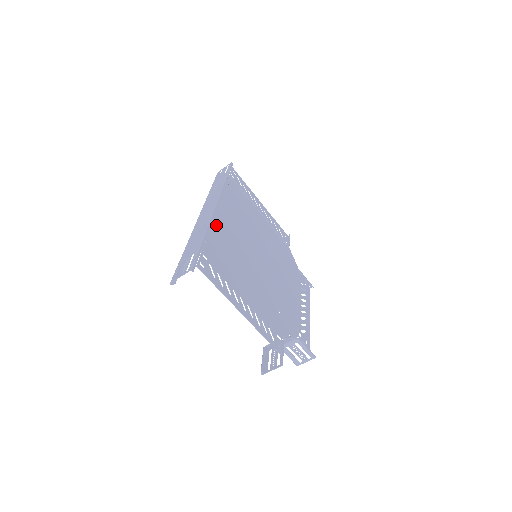
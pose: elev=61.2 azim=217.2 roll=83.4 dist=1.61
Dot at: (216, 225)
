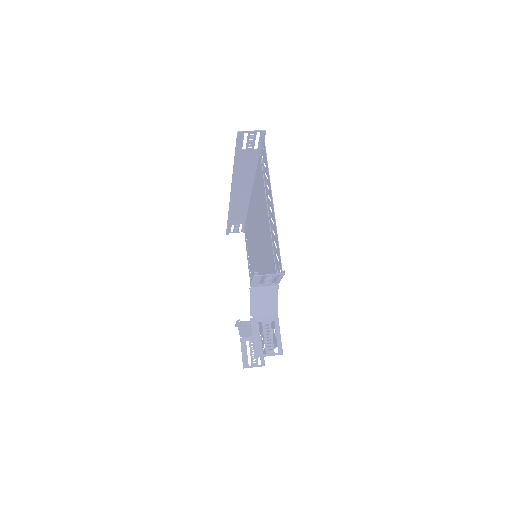
Dot at: (255, 187)
